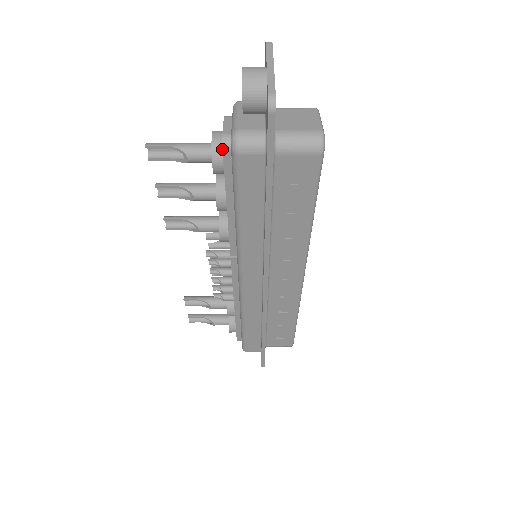
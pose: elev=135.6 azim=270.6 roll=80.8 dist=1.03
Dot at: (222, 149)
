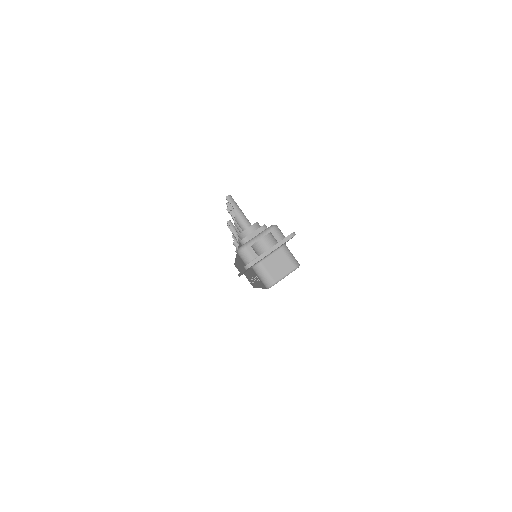
Dot at: (240, 241)
